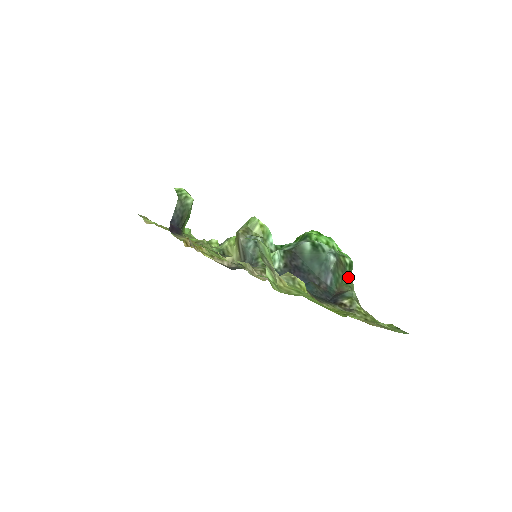
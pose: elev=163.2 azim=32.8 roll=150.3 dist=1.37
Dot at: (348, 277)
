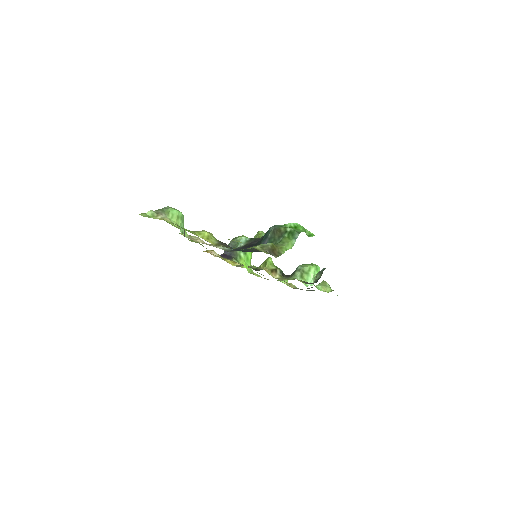
Dot at: (282, 239)
